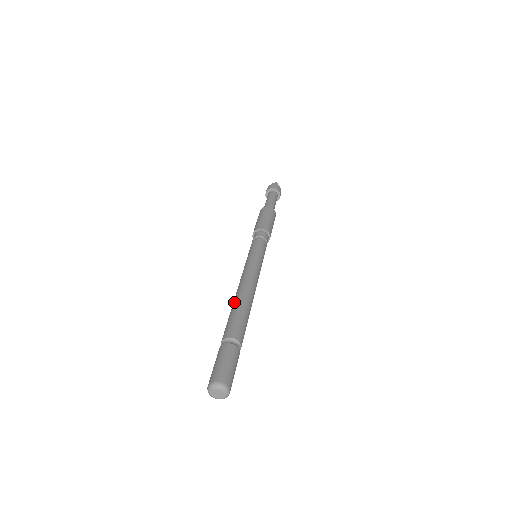
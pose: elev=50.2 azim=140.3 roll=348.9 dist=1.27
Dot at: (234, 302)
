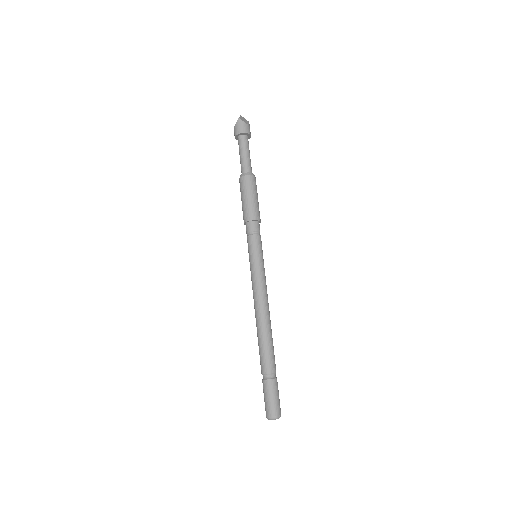
Dot at: (257, 331)
